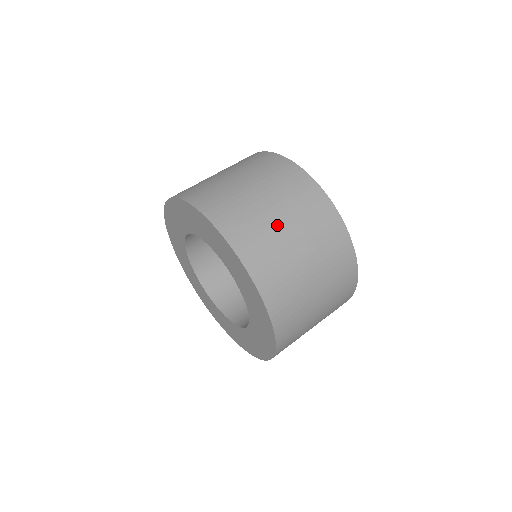
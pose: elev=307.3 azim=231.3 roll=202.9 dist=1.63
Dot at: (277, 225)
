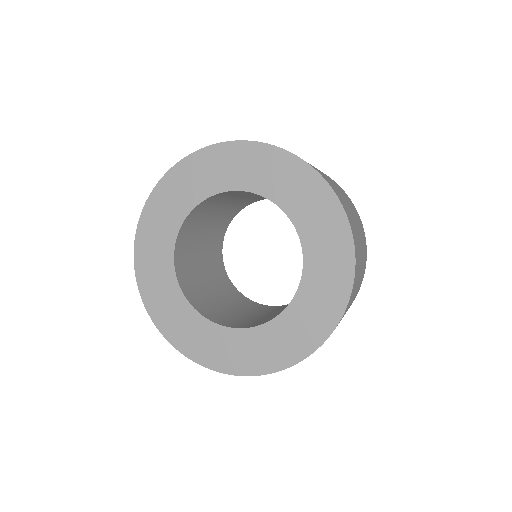
Dot at: occluded
